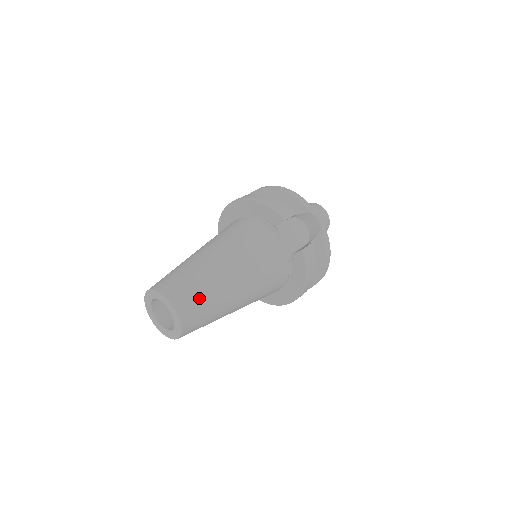
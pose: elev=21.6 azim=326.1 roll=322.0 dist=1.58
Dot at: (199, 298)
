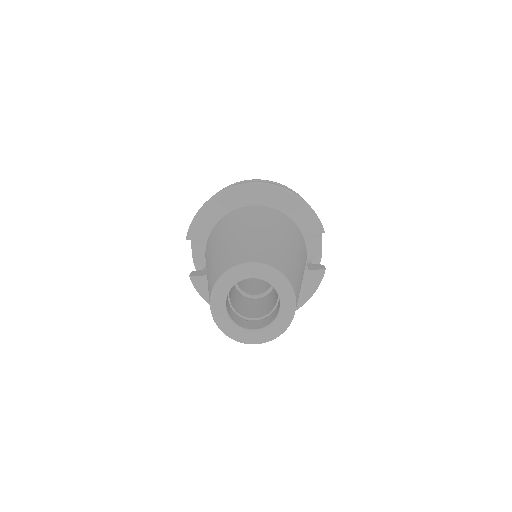
Dot at: (298, 295)
